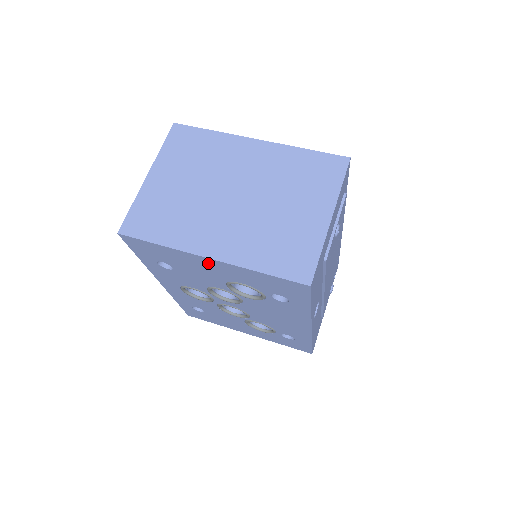
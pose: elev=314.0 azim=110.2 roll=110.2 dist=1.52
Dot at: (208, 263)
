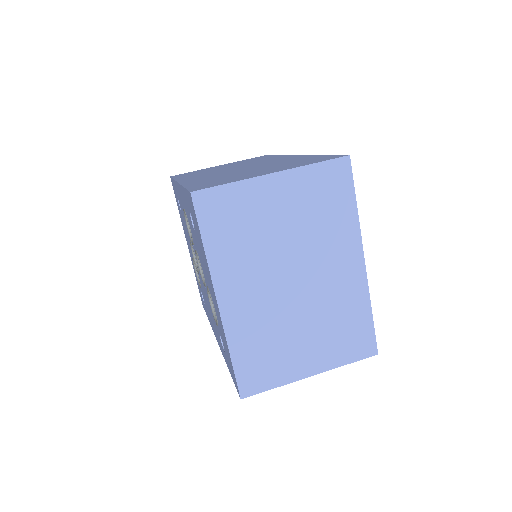
Dot at: (214, 294)
